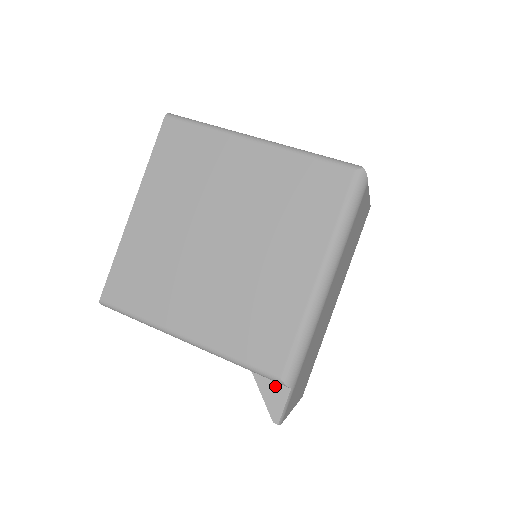
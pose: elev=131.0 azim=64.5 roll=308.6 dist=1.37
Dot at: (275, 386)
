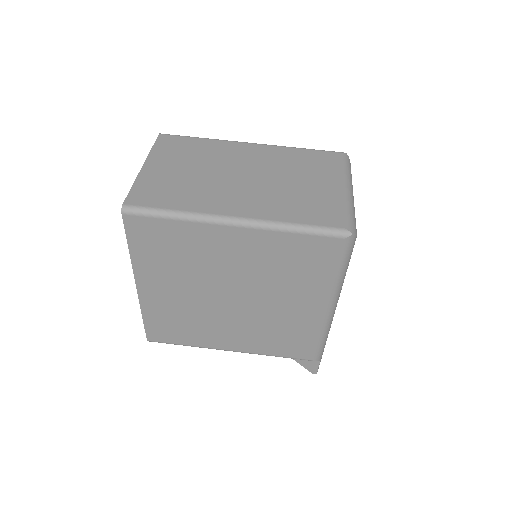
Dot at: occluded
